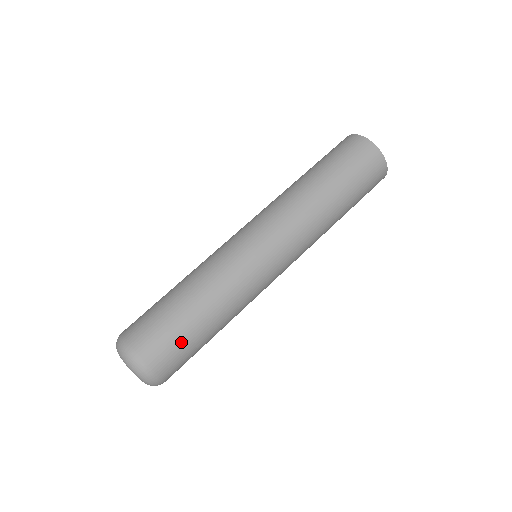
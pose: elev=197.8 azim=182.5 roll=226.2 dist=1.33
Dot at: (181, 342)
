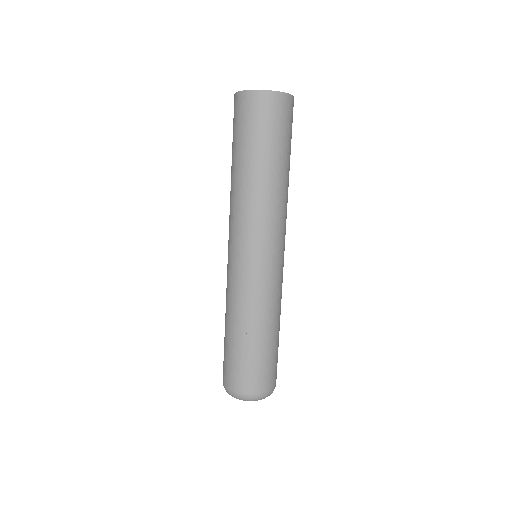
Dot at: (248, 363)
